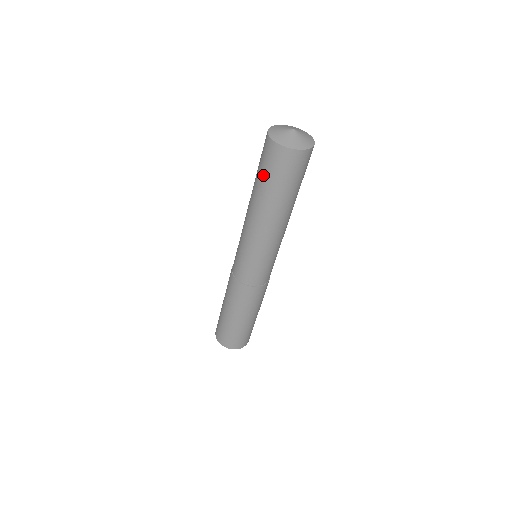
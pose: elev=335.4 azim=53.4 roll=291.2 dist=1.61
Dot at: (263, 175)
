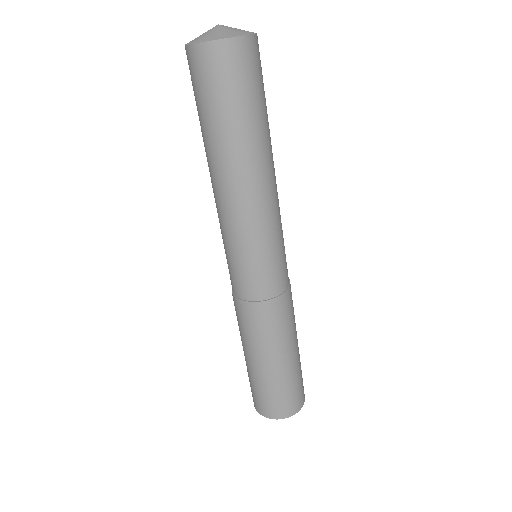
Dot at: (212, 109)
